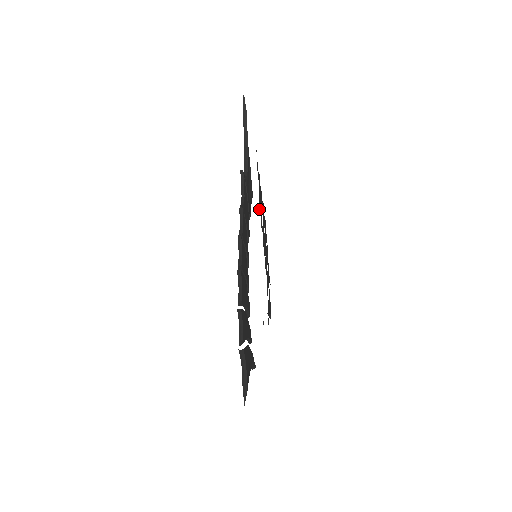
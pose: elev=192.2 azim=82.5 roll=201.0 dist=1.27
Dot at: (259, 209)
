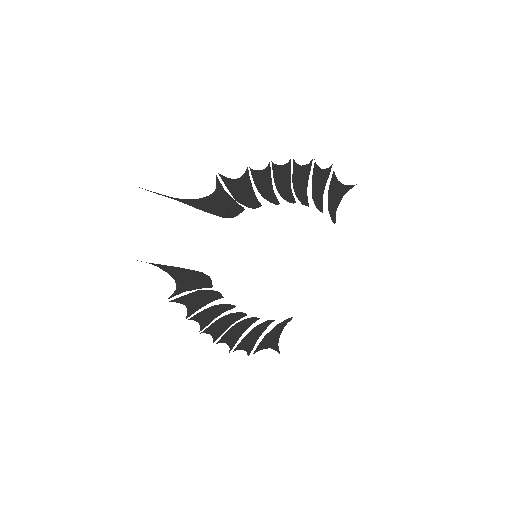
Dot at: occluded
